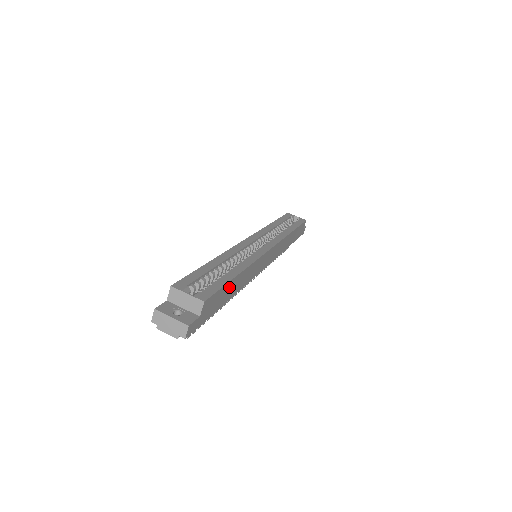
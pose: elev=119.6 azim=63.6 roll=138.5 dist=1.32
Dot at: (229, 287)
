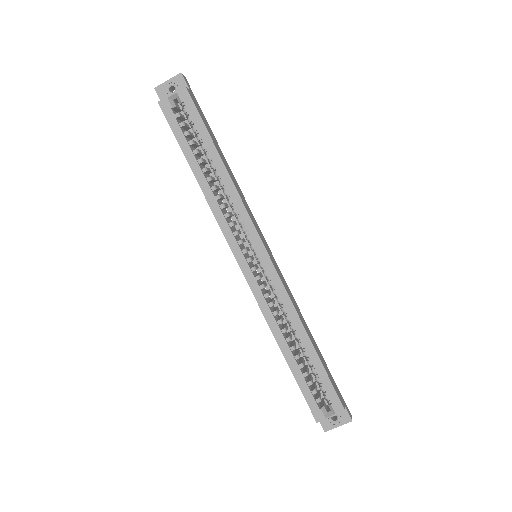
Dot at: (320, 358)
